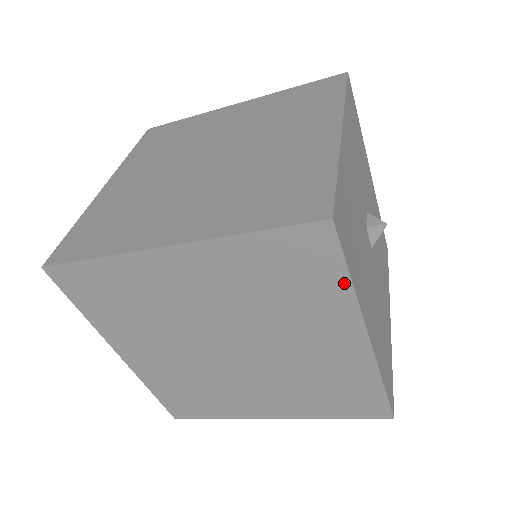
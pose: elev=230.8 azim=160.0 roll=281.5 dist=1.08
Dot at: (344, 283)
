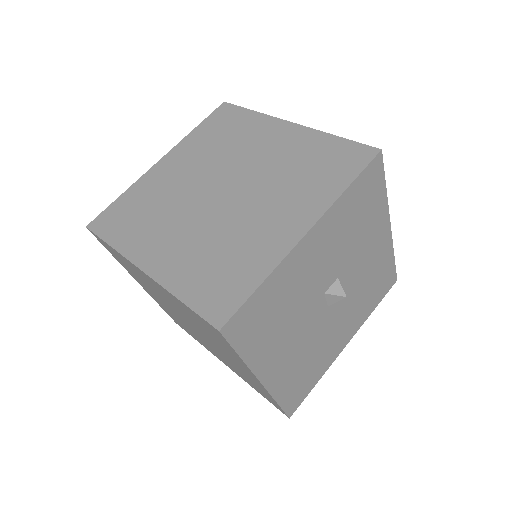
Dot at: (237, 355)
